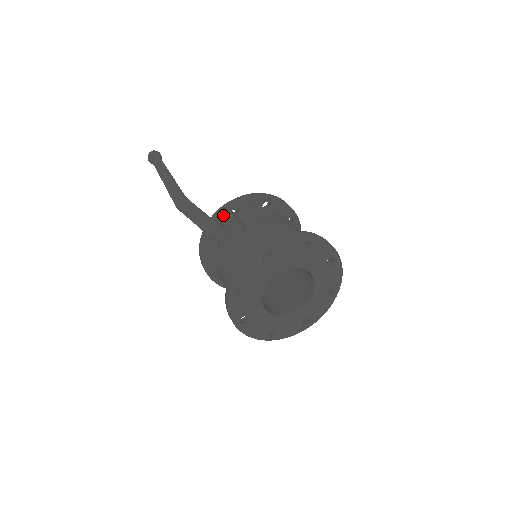
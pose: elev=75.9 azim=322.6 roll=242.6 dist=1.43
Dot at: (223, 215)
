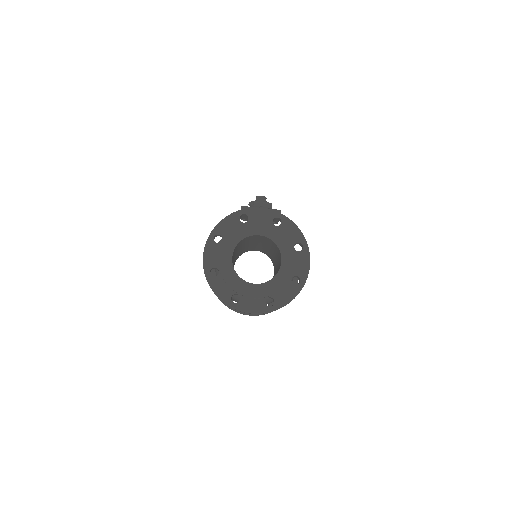
Dot at: occluded
